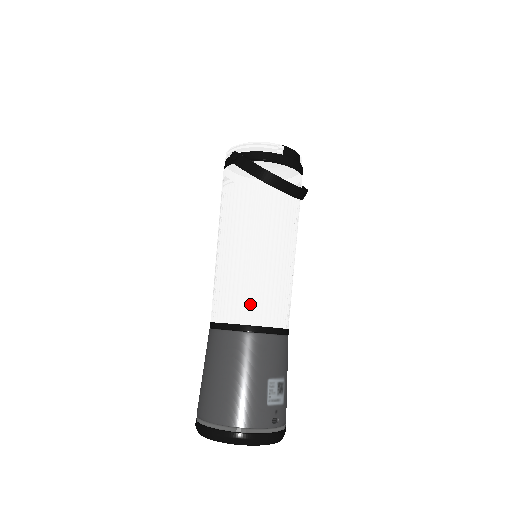
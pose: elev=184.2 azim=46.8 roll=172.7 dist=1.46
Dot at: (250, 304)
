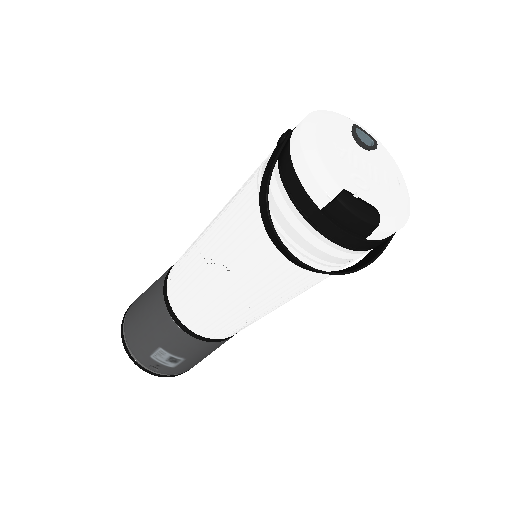
Dot at: (180, 293)
